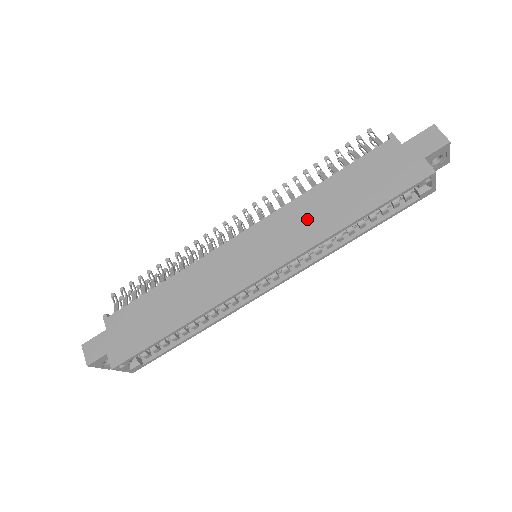
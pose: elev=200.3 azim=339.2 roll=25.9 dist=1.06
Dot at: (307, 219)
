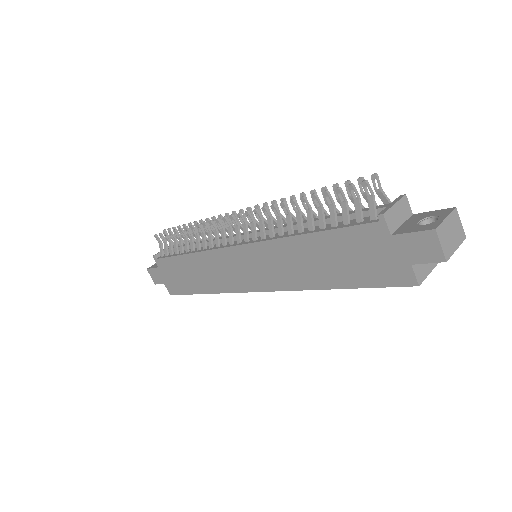
Dot at: (290, 264)
